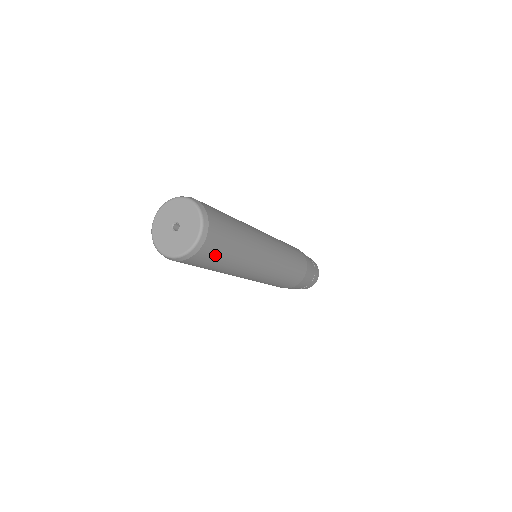
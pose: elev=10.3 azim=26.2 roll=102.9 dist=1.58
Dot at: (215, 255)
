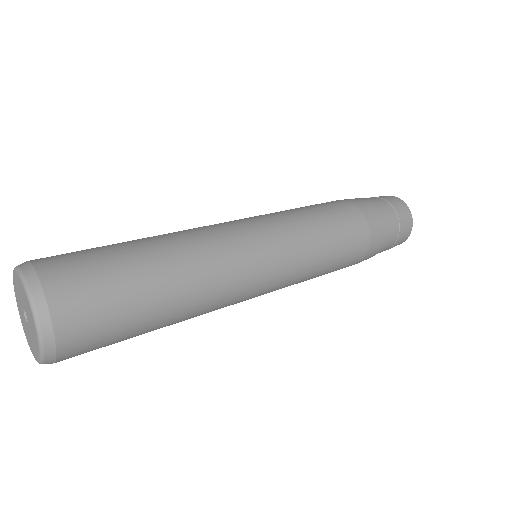
Dot at: (106, 314)
